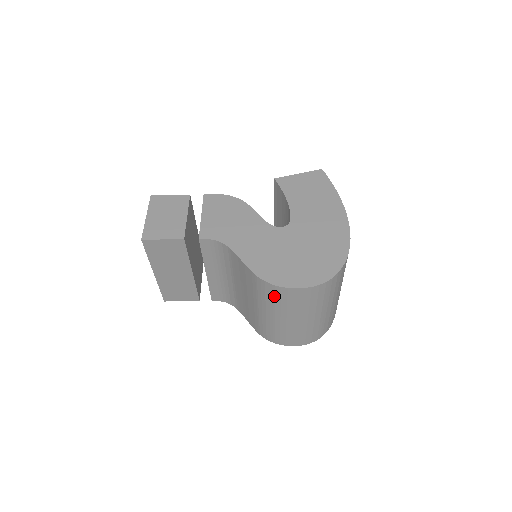
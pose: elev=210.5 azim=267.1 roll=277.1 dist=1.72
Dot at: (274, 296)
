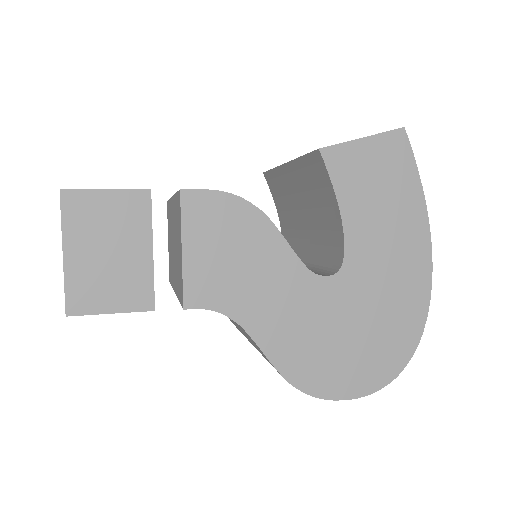
Dot at: occluded
